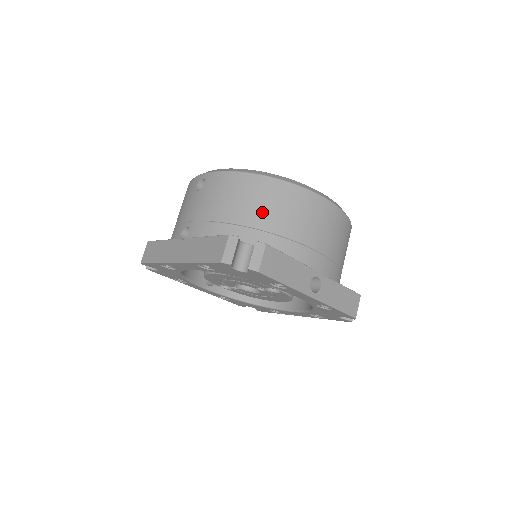
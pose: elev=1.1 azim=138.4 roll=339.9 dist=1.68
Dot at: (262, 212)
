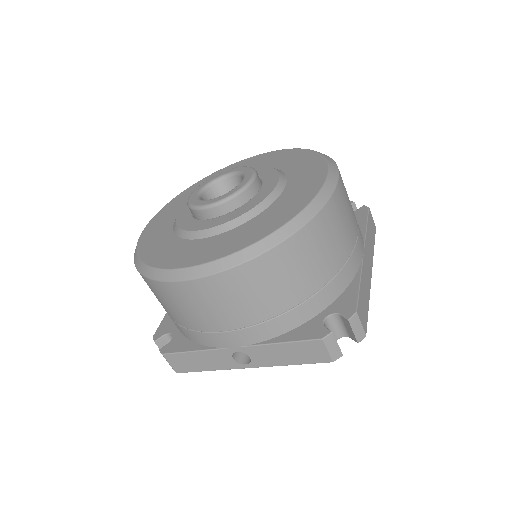
Dot at: occluded
